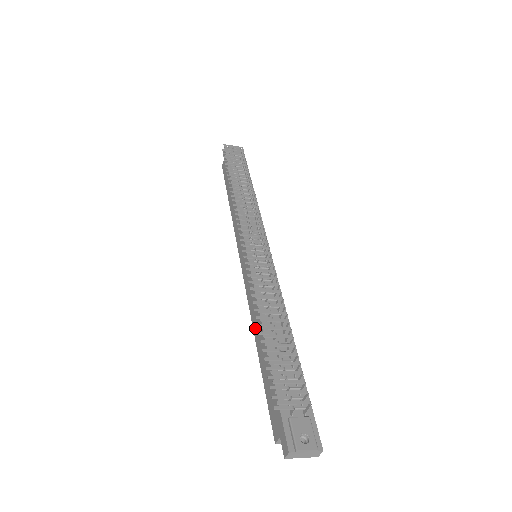
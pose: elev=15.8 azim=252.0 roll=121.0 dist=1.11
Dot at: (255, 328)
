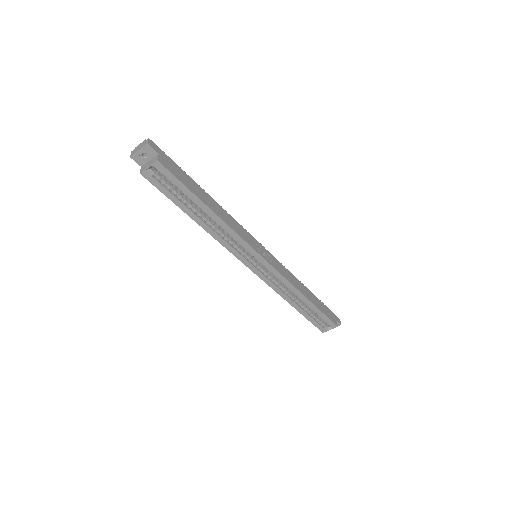
Dot at: (205, 227)
